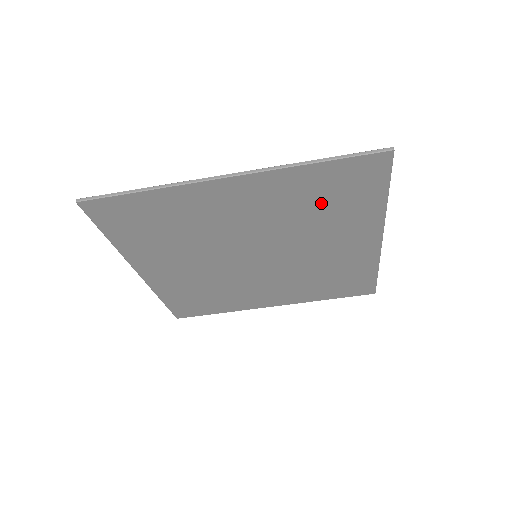
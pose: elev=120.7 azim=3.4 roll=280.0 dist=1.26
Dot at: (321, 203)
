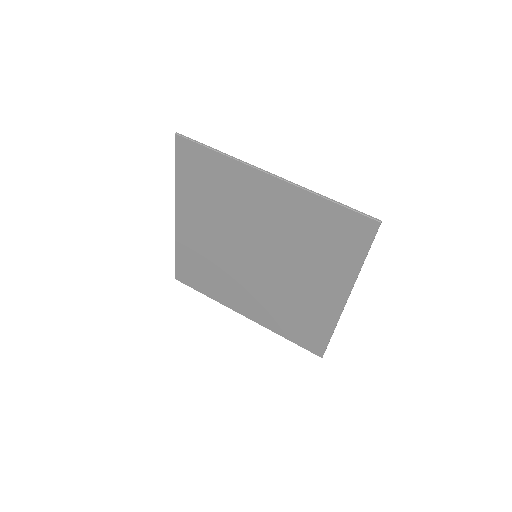
Dot at: (318, 237)
